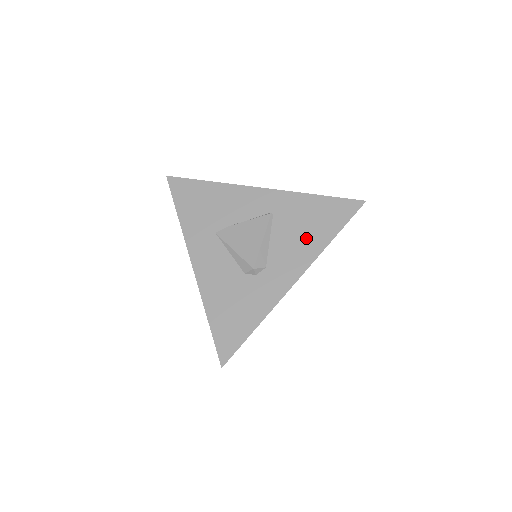
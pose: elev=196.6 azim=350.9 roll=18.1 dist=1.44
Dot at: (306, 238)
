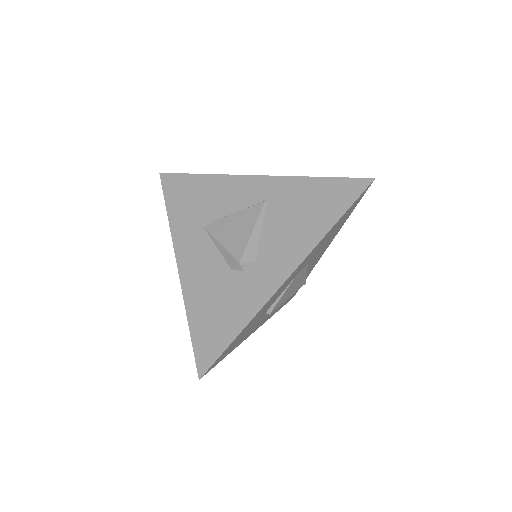
Dot at: (303, 226)
